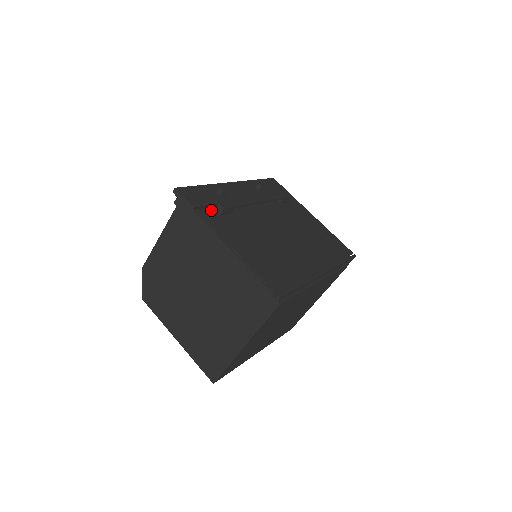
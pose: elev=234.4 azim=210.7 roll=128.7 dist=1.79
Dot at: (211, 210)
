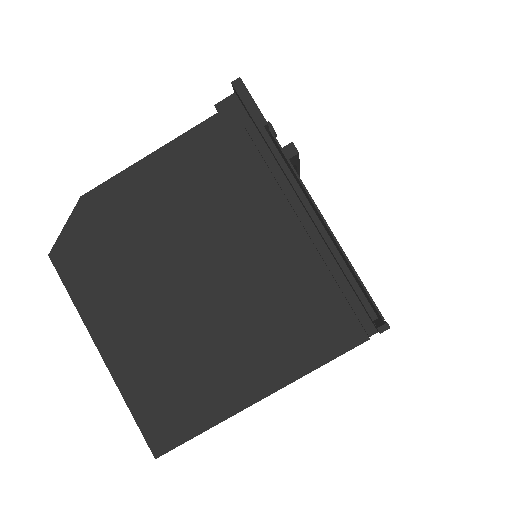
Dot at: occluded
